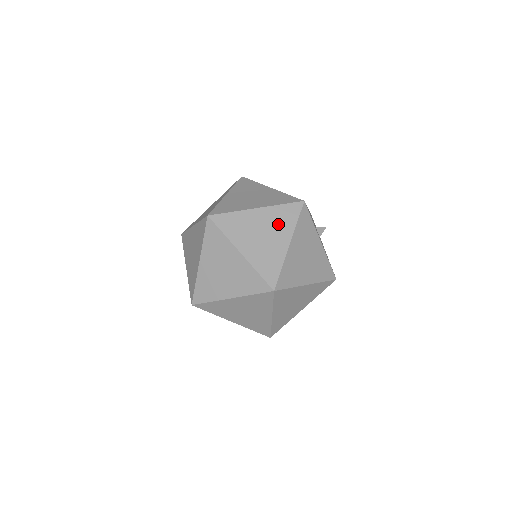
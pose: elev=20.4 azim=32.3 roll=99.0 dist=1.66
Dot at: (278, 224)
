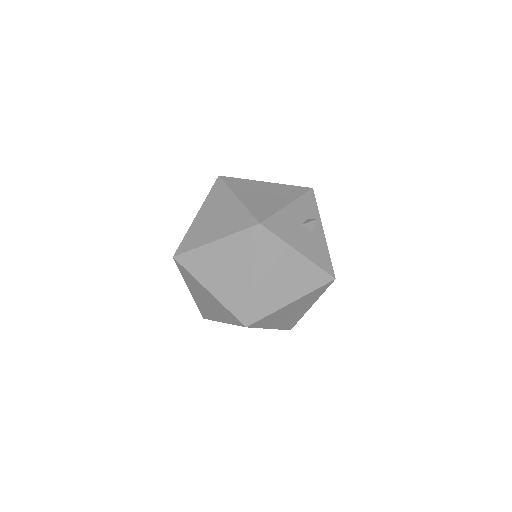
Dot at: (238, 256)
